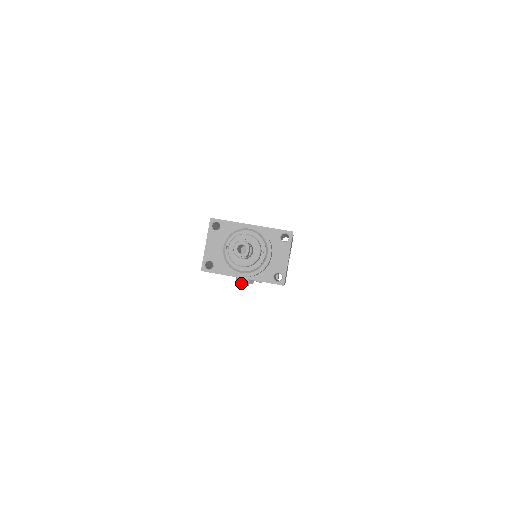
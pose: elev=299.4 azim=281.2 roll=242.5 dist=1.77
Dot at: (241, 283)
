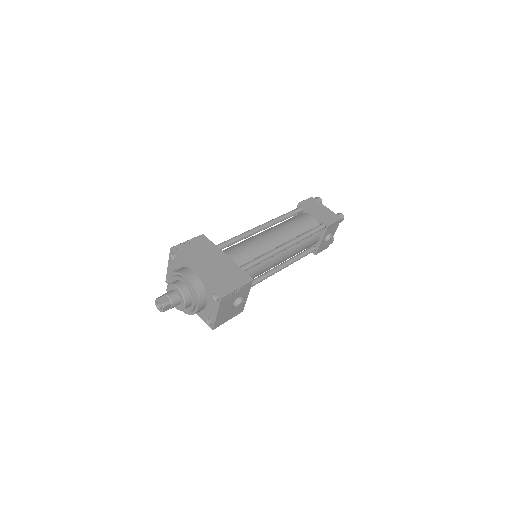
Dot at: occluded
